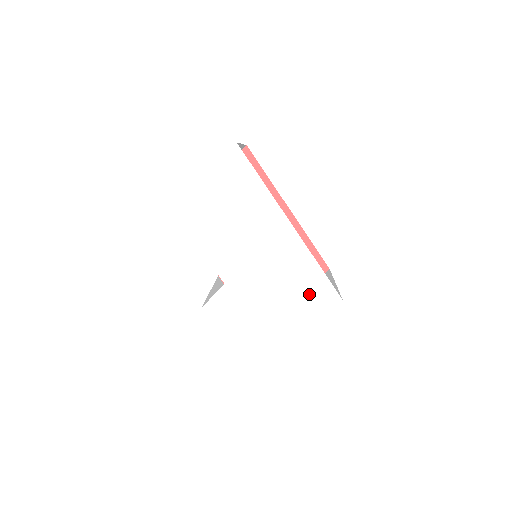
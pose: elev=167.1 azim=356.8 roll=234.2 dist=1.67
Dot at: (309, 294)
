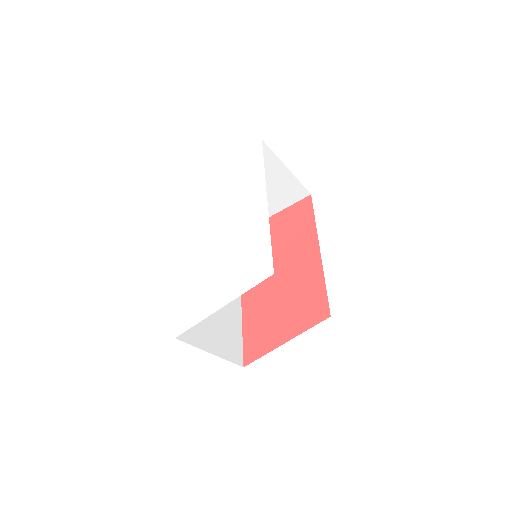
Dot at: (252, 262)
